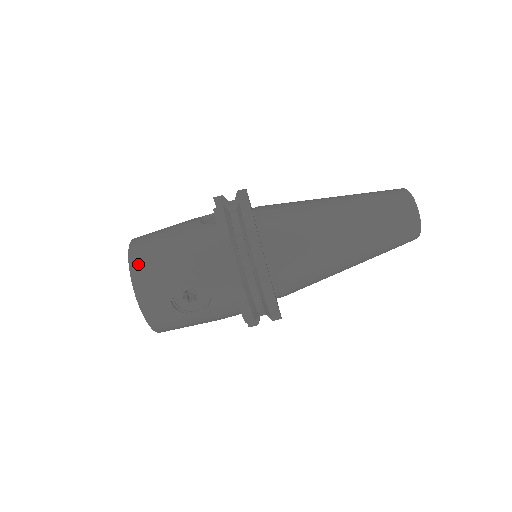
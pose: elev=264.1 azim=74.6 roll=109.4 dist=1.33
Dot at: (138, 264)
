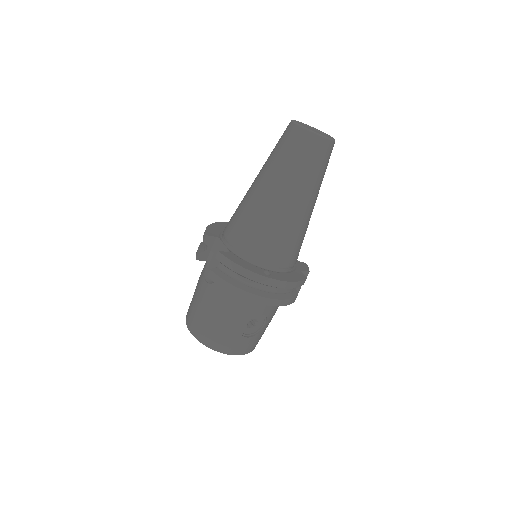
Dot at: (208, 341)
